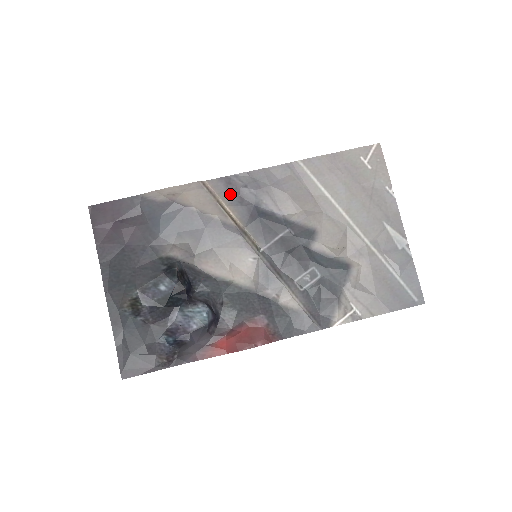
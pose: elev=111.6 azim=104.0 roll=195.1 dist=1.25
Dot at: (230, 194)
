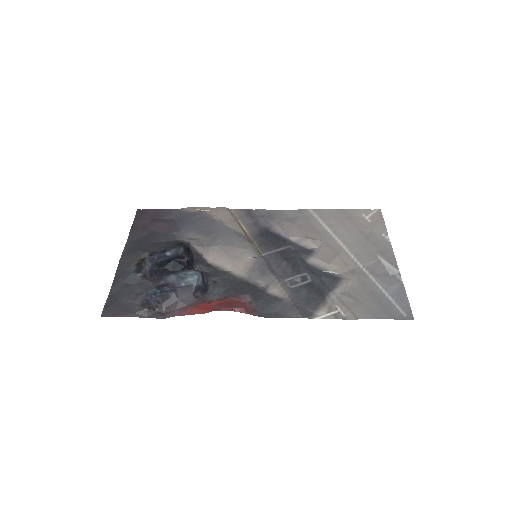
Dot at: (248, 219)
